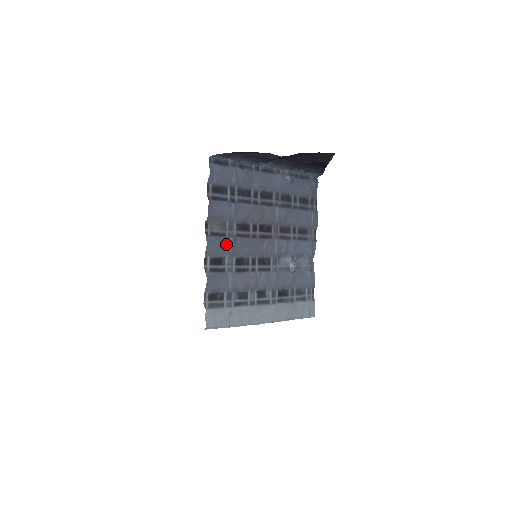
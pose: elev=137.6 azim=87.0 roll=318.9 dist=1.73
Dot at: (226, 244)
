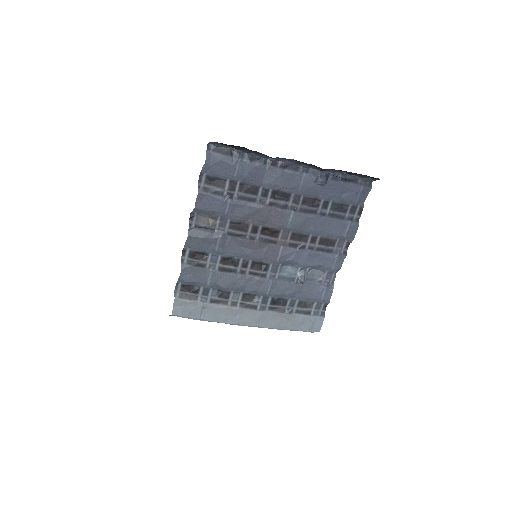
Dot at: (212, 240)
